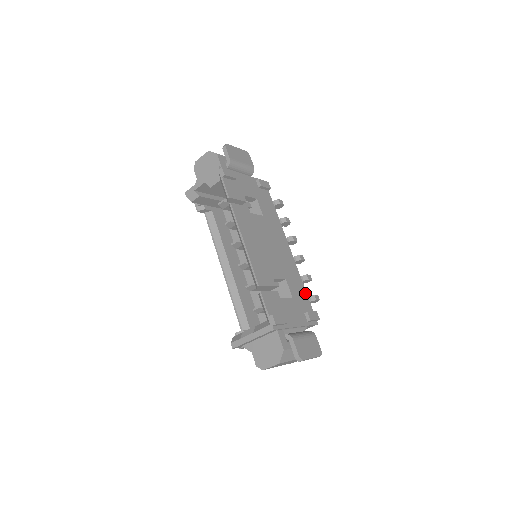
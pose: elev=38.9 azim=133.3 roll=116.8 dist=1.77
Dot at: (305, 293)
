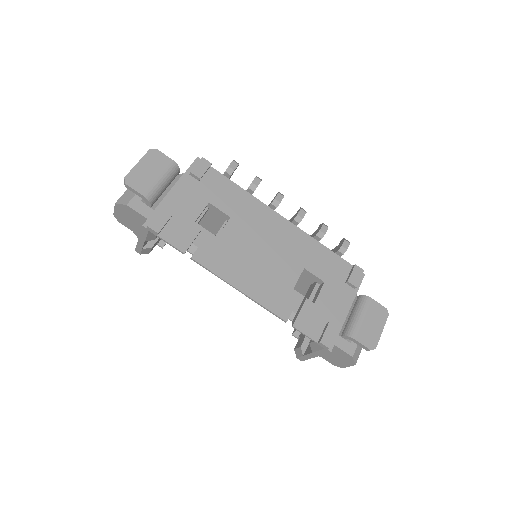
Dot at: (331, 254)
